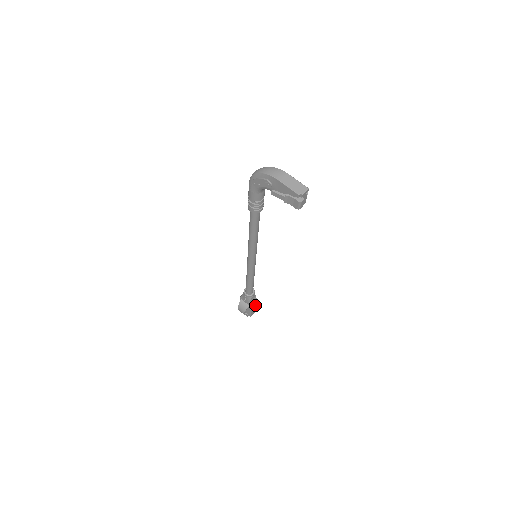
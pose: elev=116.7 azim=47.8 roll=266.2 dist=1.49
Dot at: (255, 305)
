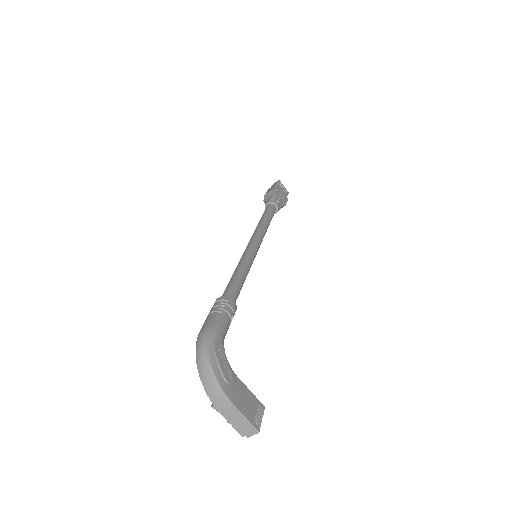
Dot at: occluded
